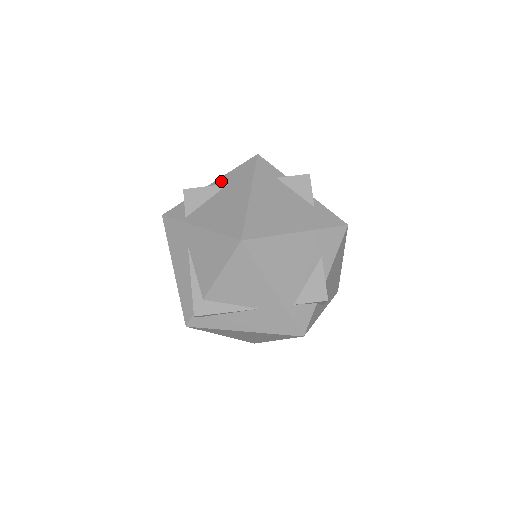
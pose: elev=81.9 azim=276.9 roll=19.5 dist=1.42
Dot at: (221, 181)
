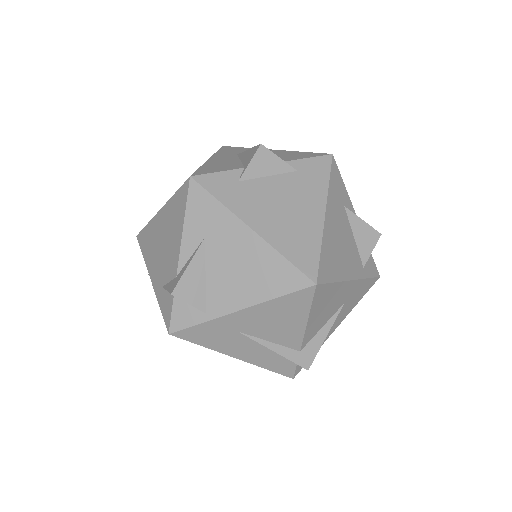
Dot at: (189, 242)
